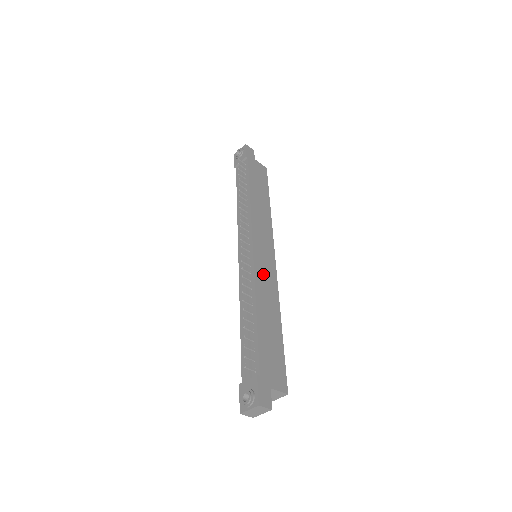
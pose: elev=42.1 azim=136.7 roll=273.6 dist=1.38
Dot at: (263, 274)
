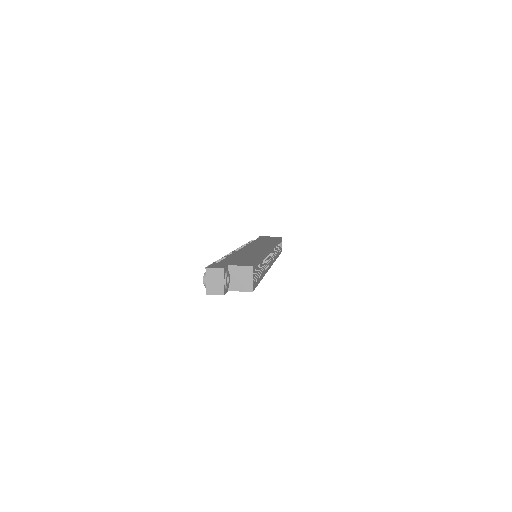
Dot at: (250, 250)
